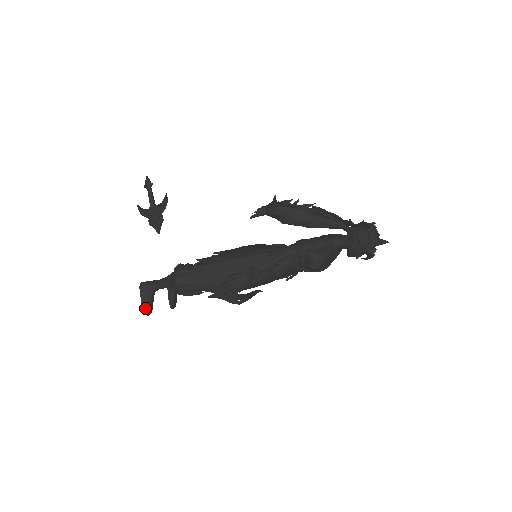
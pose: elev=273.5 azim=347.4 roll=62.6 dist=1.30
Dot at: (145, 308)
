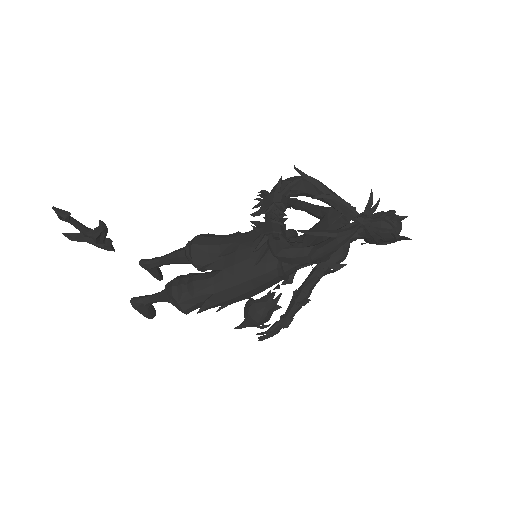
Dot at: (150, 317)
